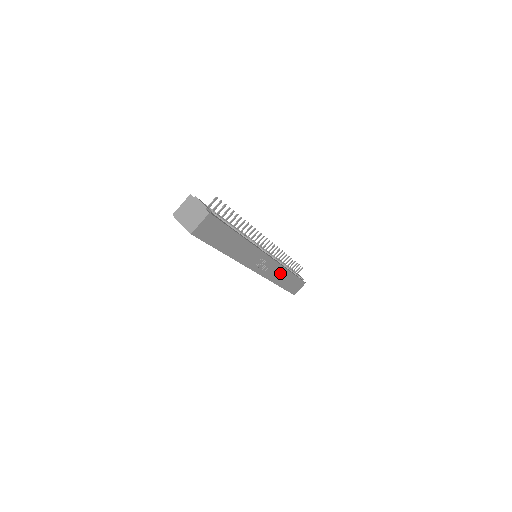
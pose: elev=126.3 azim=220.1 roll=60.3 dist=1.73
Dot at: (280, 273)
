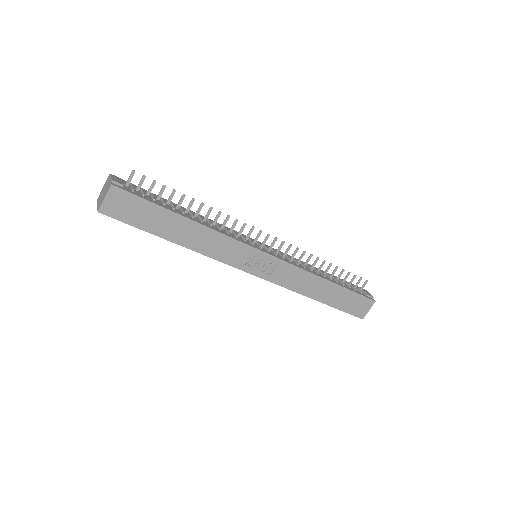
Dot at: (306, 280)
